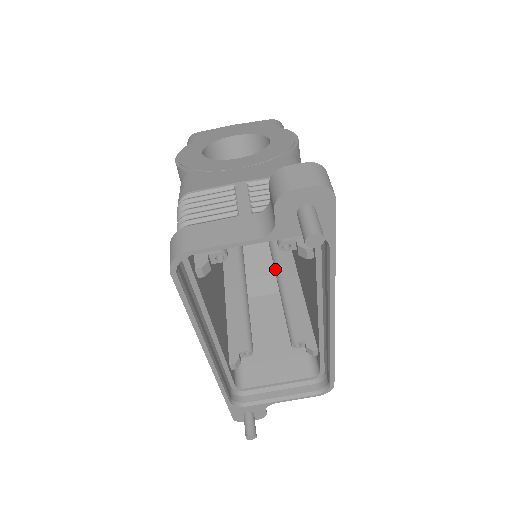
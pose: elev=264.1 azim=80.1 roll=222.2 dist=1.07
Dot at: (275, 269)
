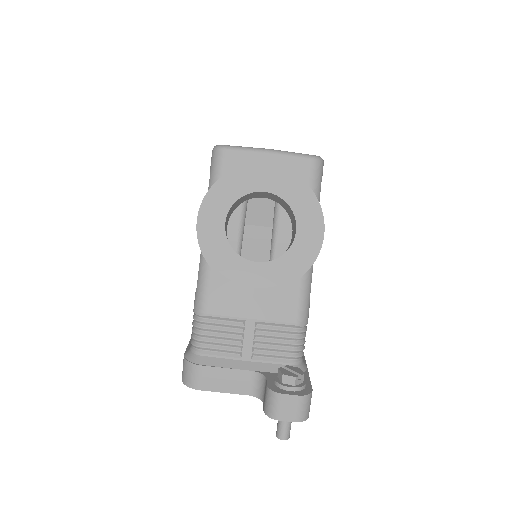
Dot at: (274, 219)
